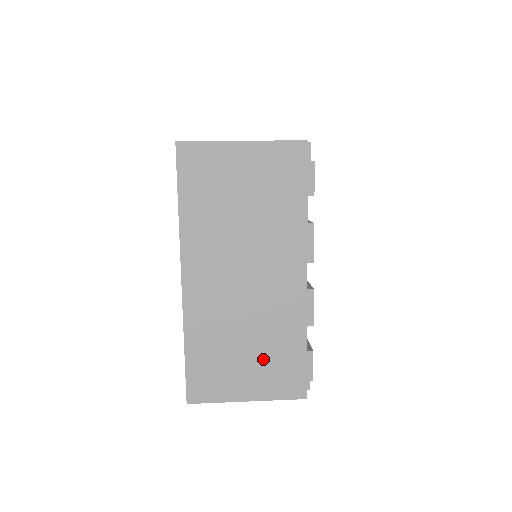
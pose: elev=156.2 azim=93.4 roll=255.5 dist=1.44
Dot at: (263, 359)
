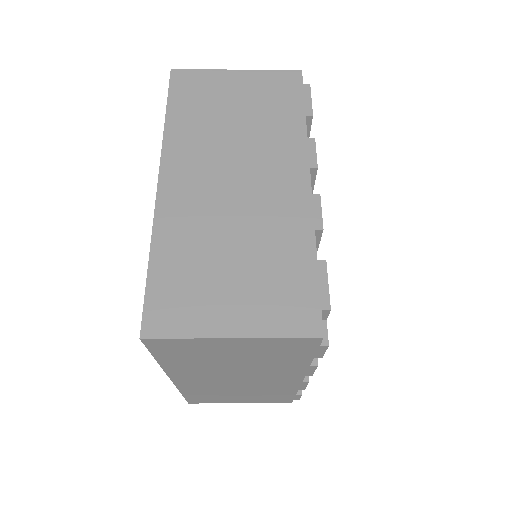
Dot at: (255, 396)
